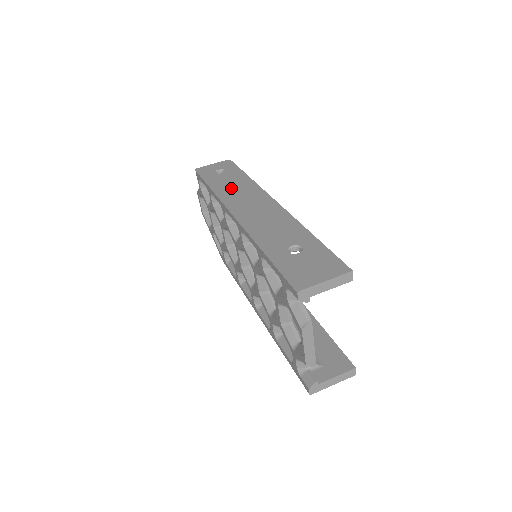
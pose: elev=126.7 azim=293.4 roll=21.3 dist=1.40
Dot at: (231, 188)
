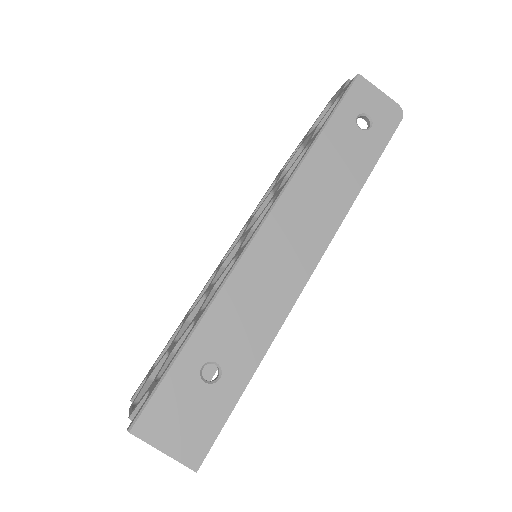
Dot at: (324, 176)
